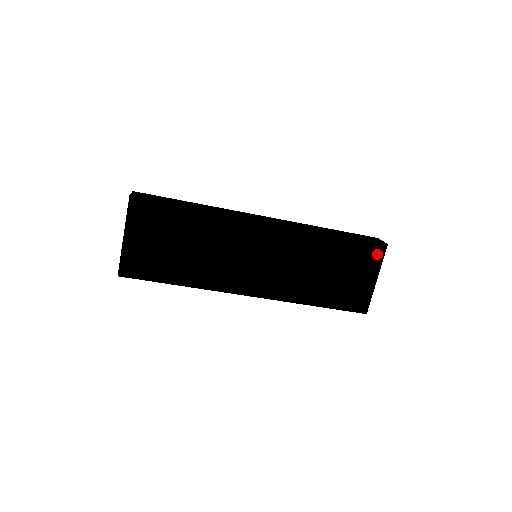
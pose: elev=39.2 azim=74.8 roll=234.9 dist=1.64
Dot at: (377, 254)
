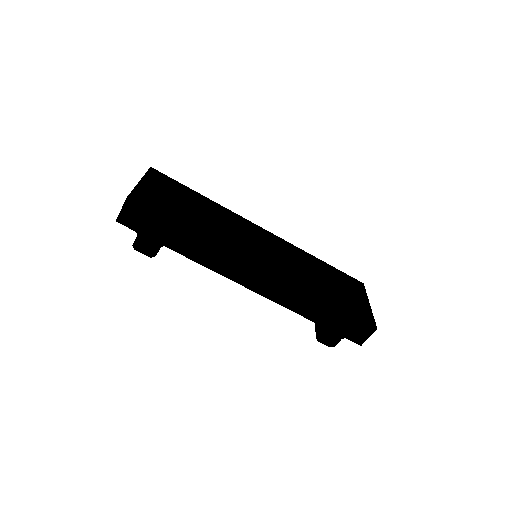
Dot at: (359, 286)
